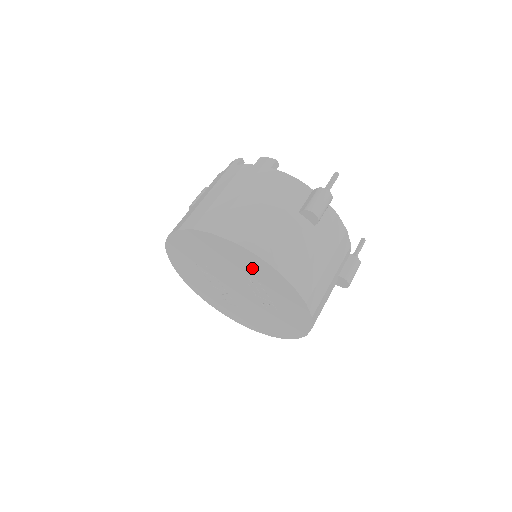
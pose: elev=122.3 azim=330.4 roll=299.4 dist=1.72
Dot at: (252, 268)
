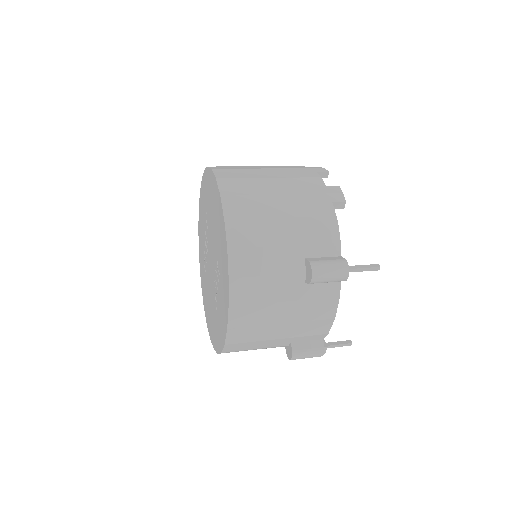
Dot at: (222, 257)
